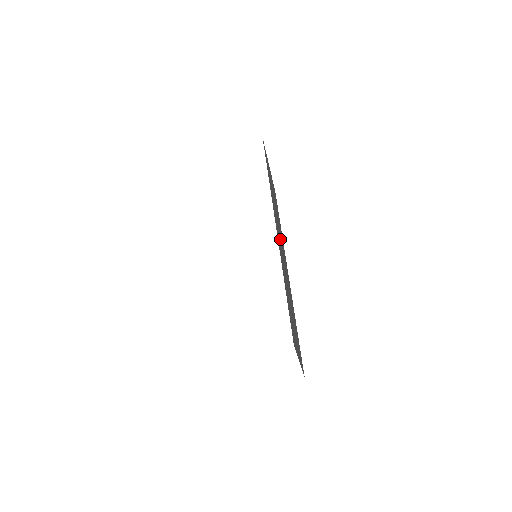
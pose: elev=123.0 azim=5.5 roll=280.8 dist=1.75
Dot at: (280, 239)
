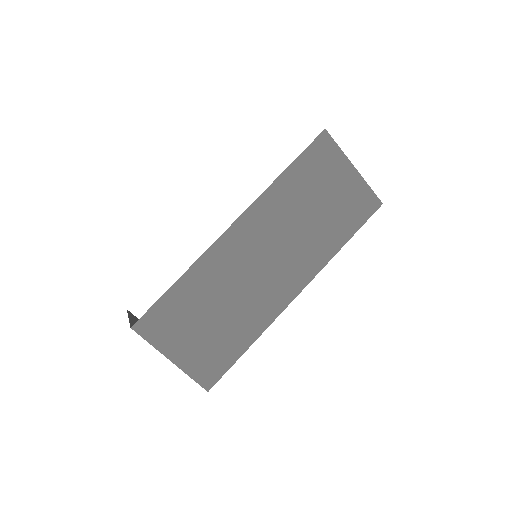
Dot at: (272, 248)
